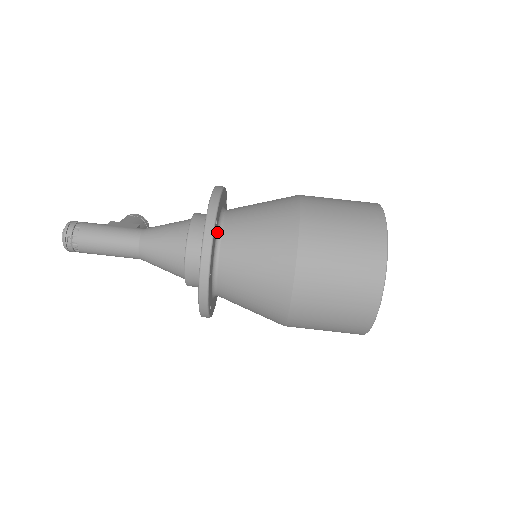
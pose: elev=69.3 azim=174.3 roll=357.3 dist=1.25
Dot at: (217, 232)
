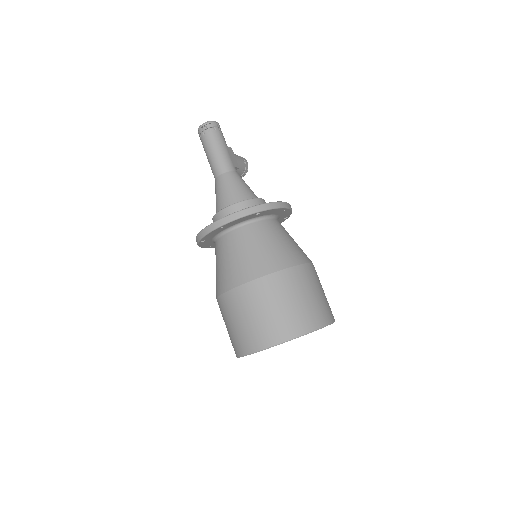
Dot at: (255, 218)
